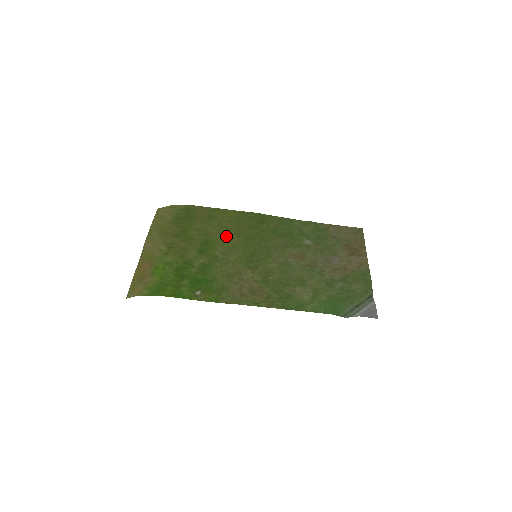
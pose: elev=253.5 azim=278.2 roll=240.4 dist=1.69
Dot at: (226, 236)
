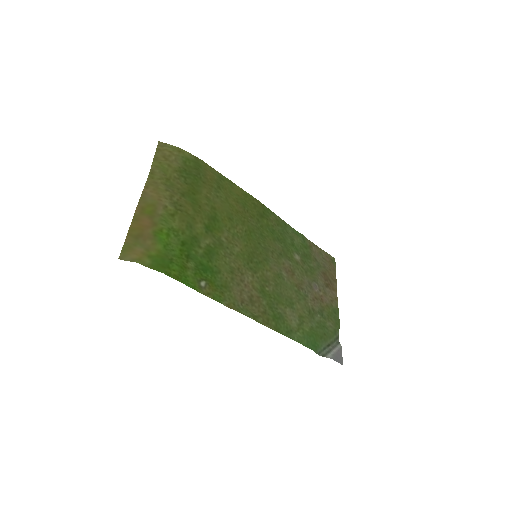
Dot at: (232, 219)
